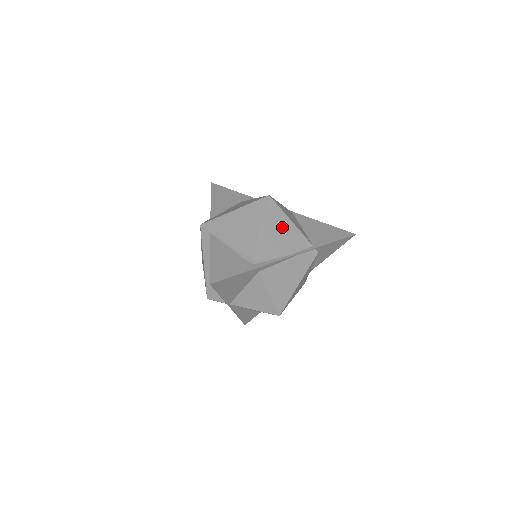
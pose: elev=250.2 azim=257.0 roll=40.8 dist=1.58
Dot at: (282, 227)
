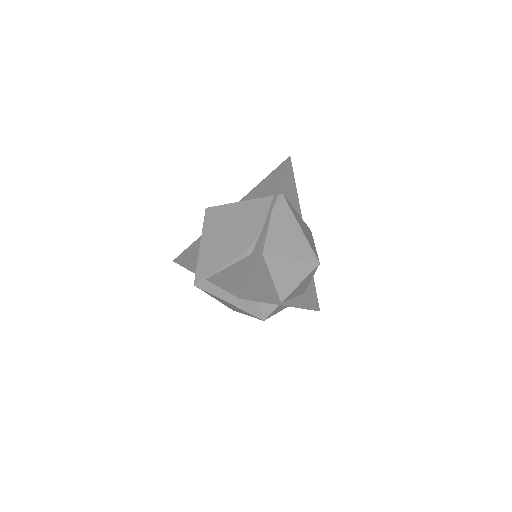
Dot at: (239, 212)
